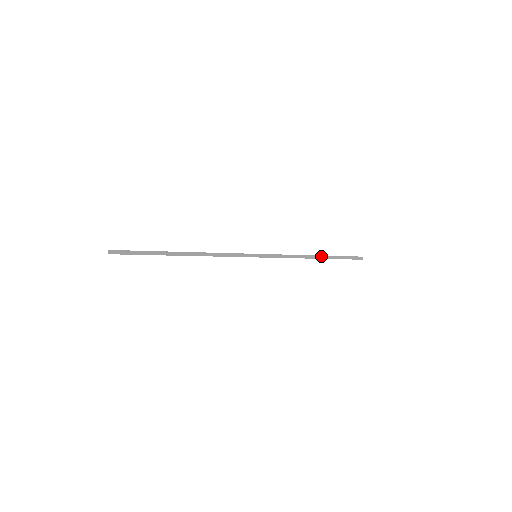
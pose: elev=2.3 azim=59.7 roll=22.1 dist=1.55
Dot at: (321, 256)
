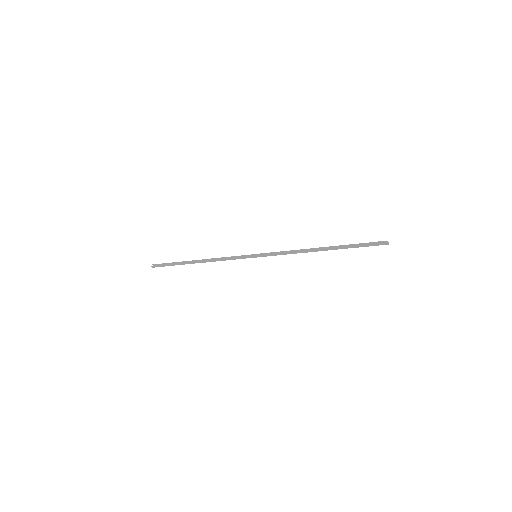
Dot at: (326, 248)
